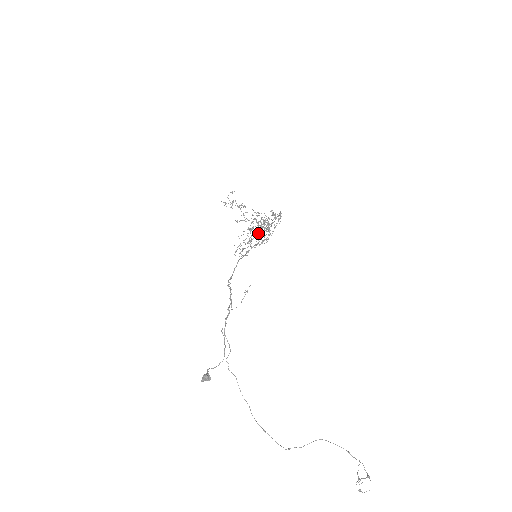
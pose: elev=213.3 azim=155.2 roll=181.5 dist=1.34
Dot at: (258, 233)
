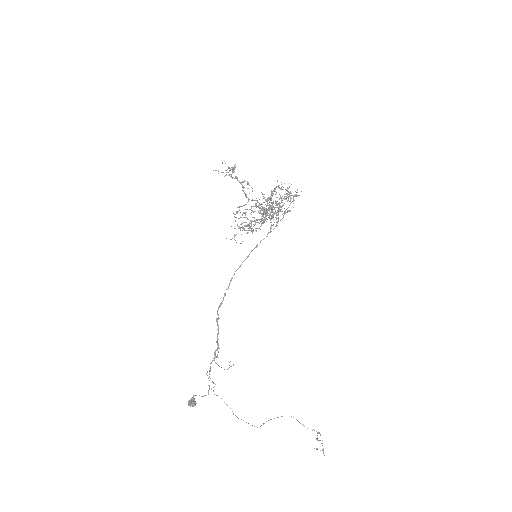
Dot at: (263, 222)
